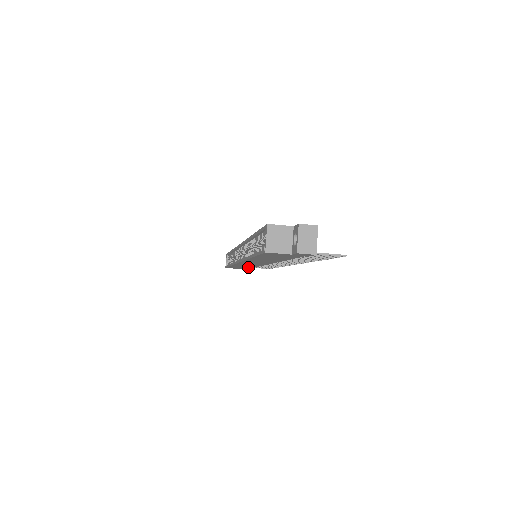
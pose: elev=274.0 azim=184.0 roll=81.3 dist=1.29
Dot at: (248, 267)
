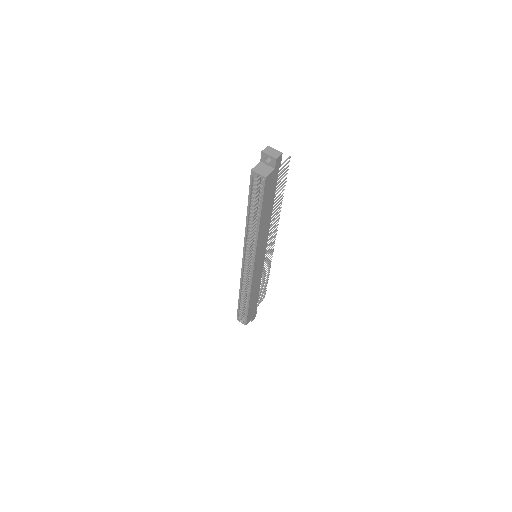
Dot at: (257, 293)
